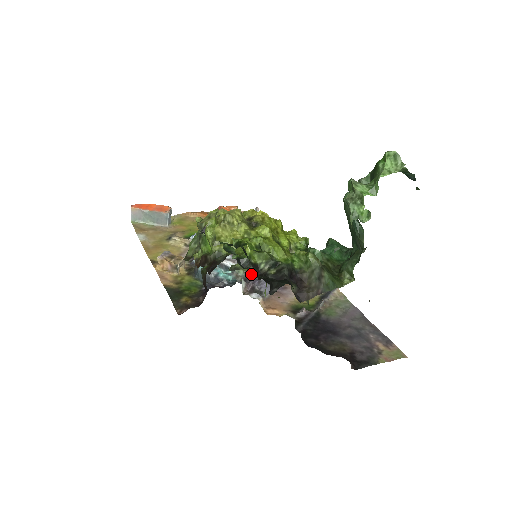
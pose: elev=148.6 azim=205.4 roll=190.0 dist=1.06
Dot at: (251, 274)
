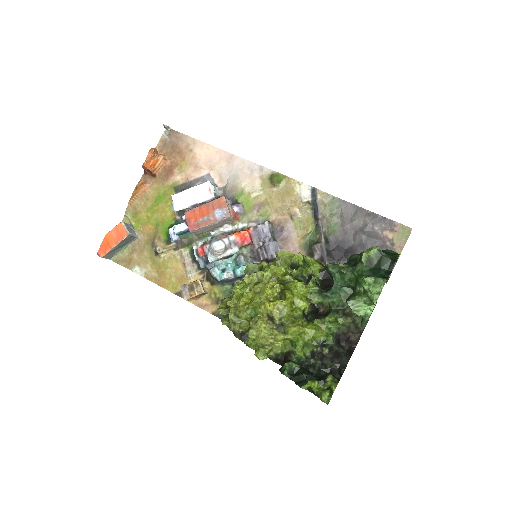
Dot at: (251, 244)
